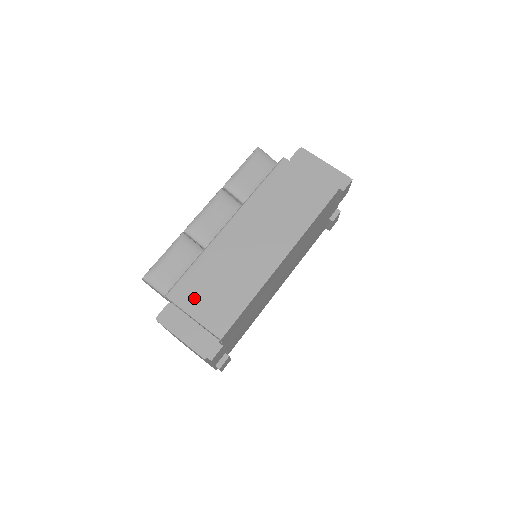
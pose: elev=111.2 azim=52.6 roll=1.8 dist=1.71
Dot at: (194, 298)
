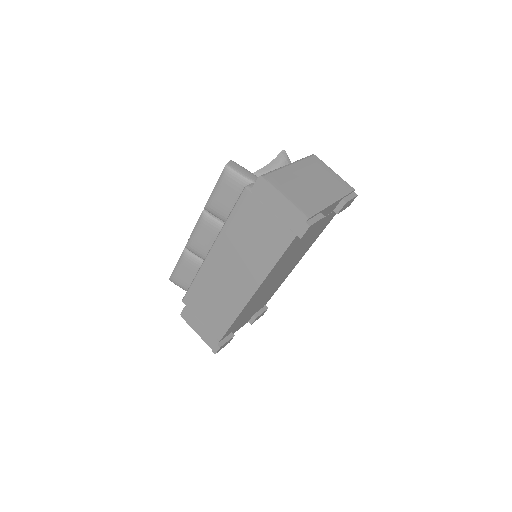
Dot at: (199, 308)
